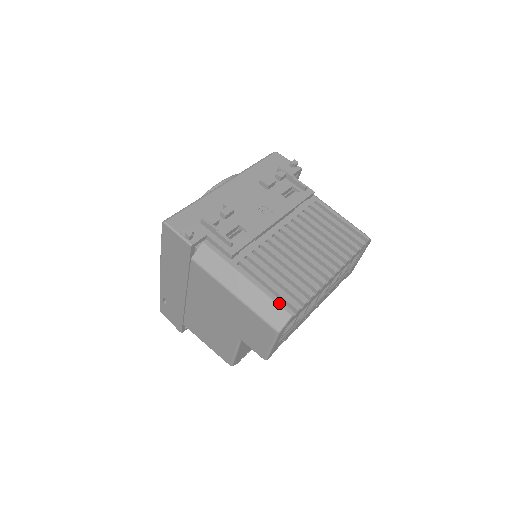
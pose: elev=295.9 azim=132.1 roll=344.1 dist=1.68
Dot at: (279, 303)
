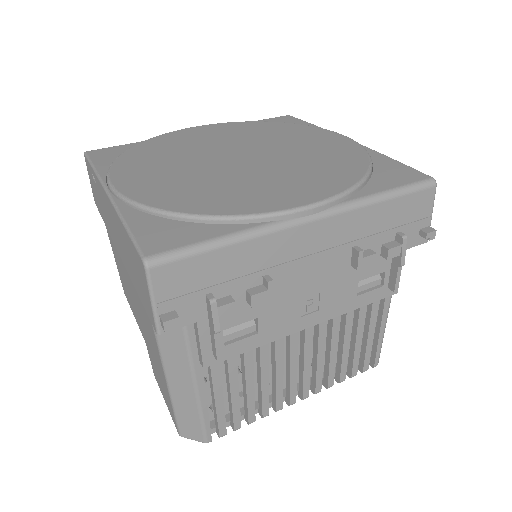
Dot at: (207, 428)
